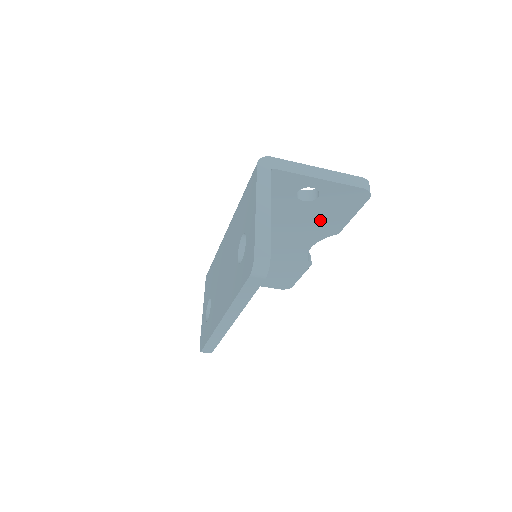
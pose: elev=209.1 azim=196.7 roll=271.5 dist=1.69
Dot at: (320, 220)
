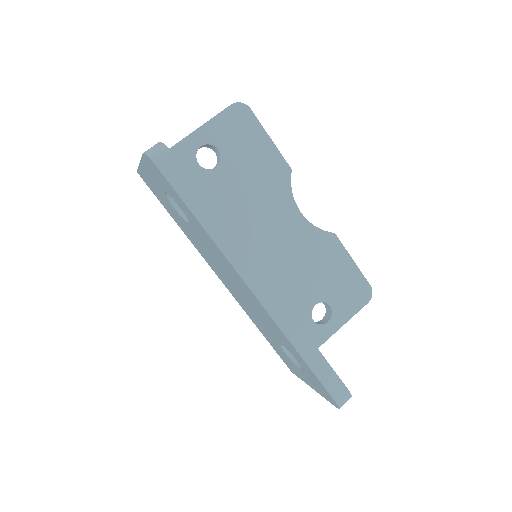
Dot at: (257, 172)
